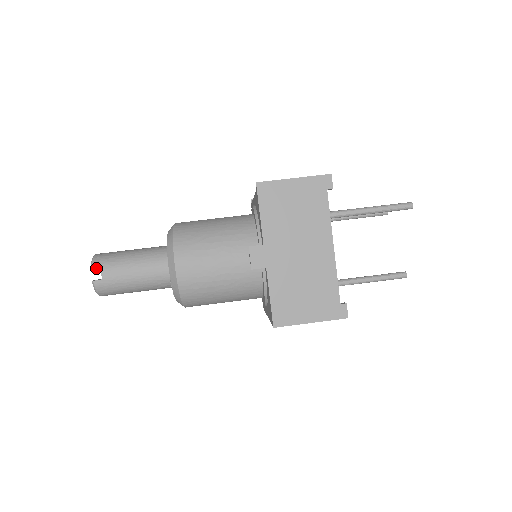
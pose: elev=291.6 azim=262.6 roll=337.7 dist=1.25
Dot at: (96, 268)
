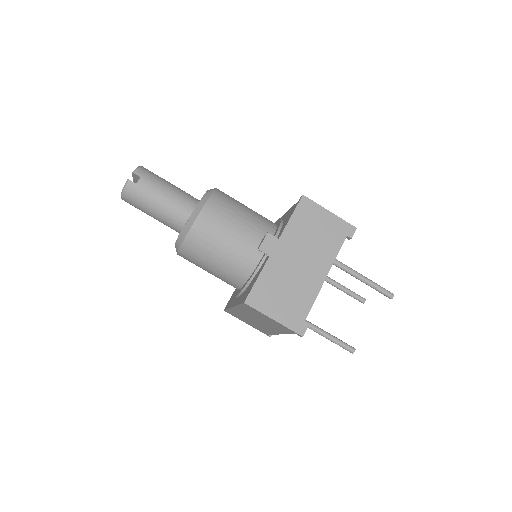
Dot at: (138, 173)
